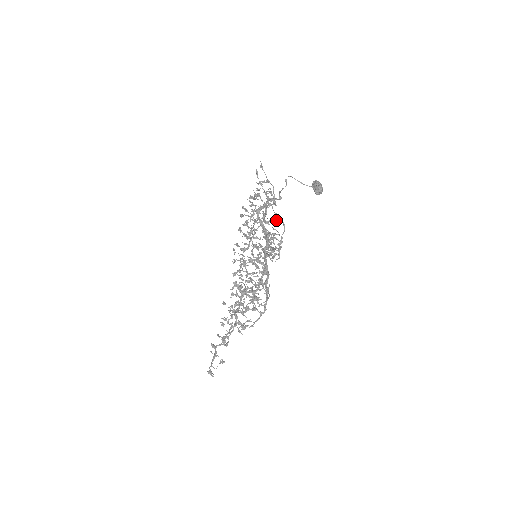
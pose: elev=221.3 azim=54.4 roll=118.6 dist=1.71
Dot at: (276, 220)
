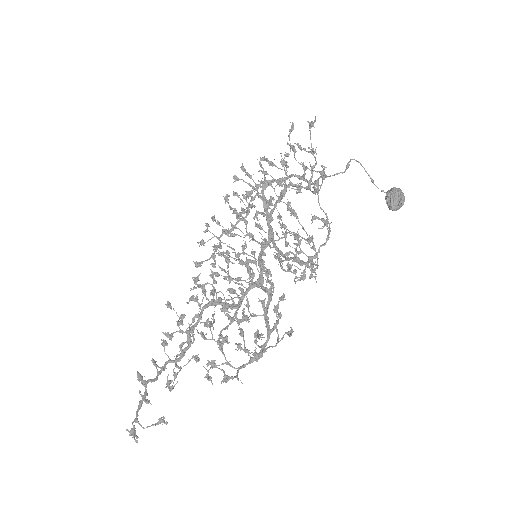
Dot at: (324, 221)
